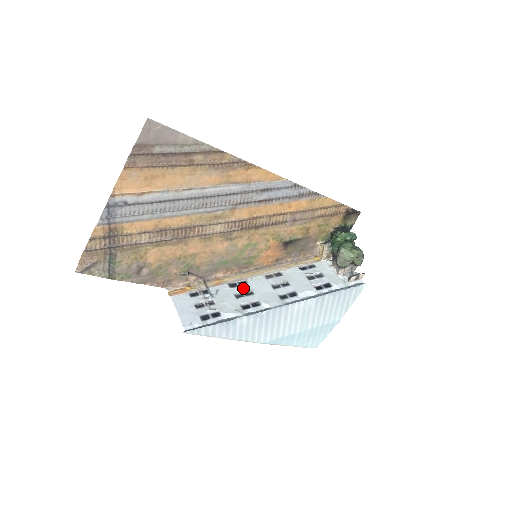
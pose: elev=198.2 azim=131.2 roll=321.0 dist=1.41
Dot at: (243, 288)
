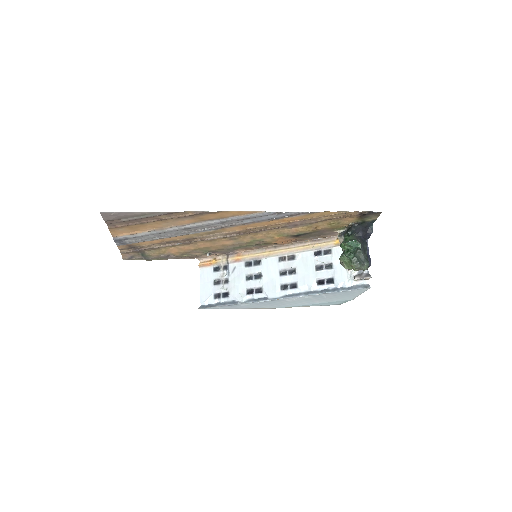
Dot at: (255, 270)
